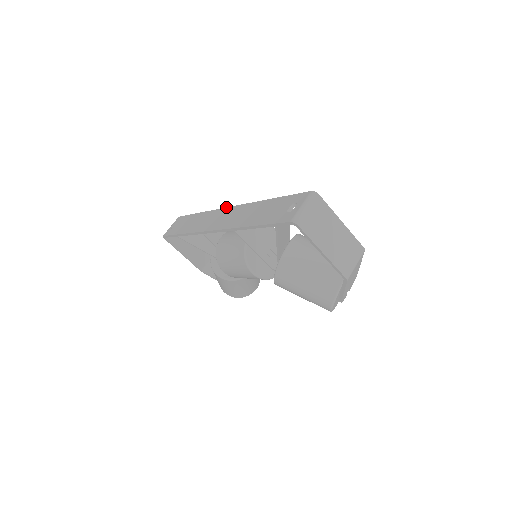
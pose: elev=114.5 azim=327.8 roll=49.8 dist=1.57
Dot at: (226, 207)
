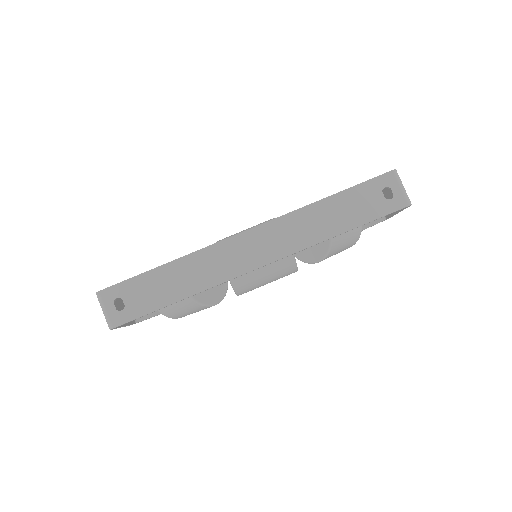
Dot at: (241, 233)
